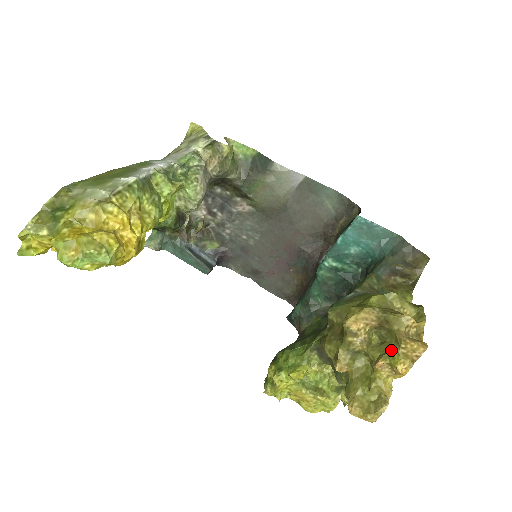
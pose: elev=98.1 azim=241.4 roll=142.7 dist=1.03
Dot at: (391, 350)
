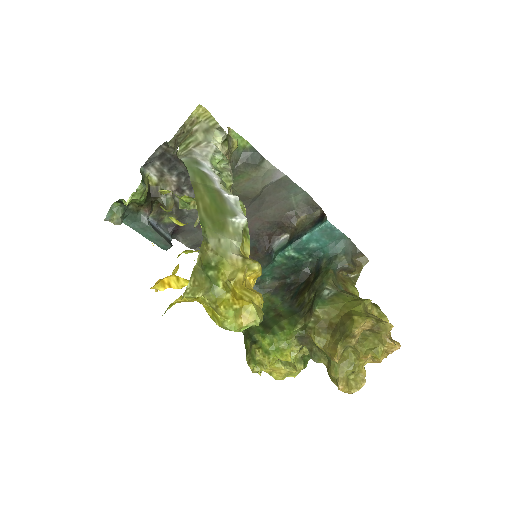
Dot at: (376, 347)
